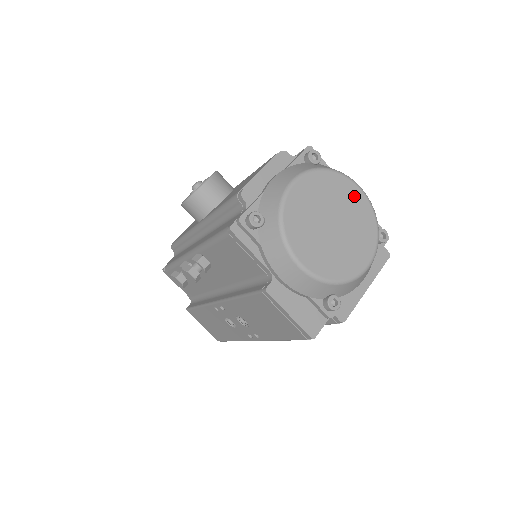
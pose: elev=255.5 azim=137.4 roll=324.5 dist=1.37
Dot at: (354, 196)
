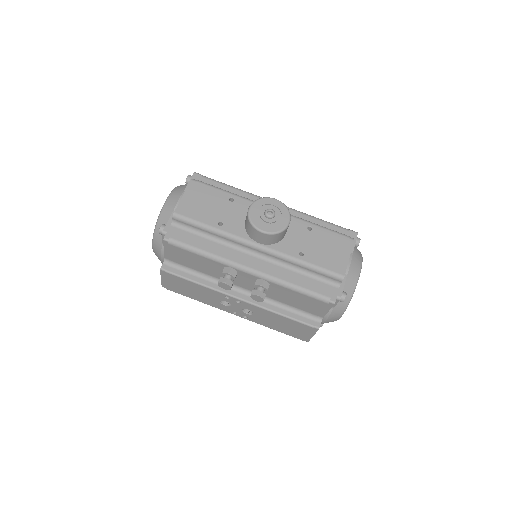
Dot at: occluded
